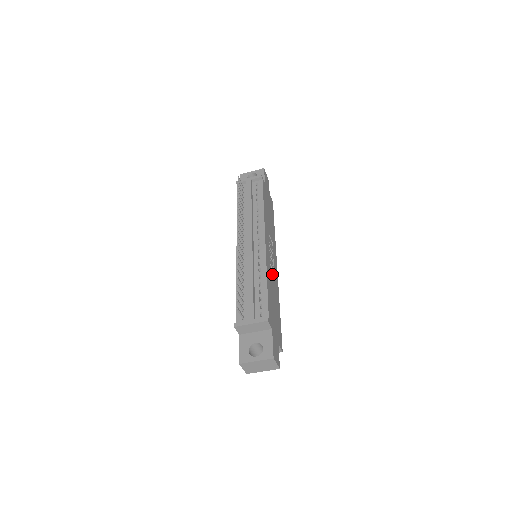
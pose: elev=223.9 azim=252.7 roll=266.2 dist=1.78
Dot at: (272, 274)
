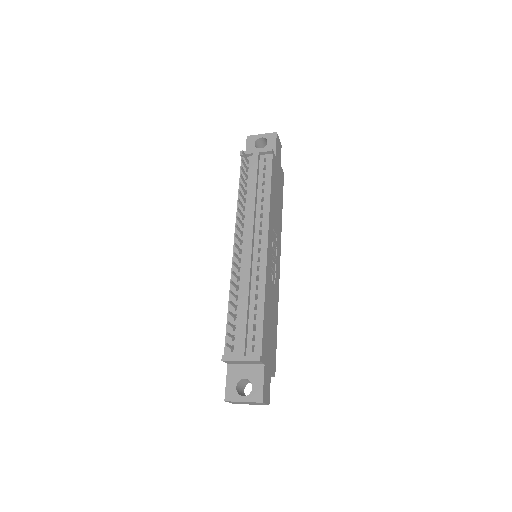
Dot at: (272, 284)
